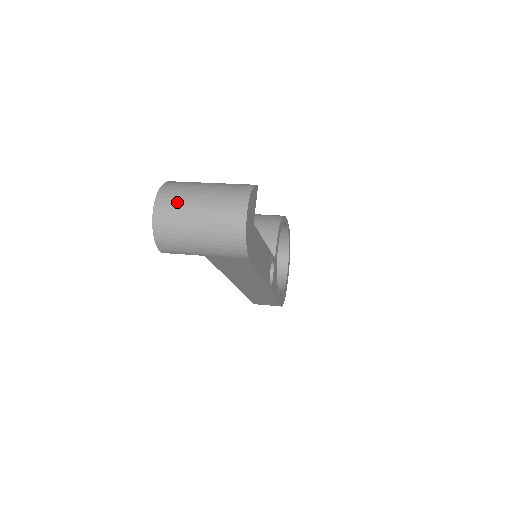
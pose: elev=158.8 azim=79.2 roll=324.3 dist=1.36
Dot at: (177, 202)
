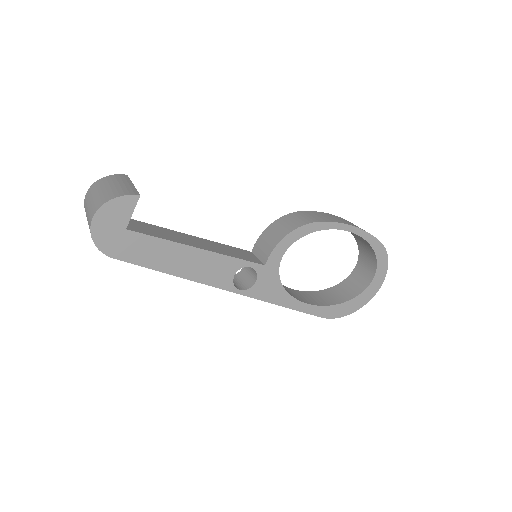
Dot at: (89, 195)
